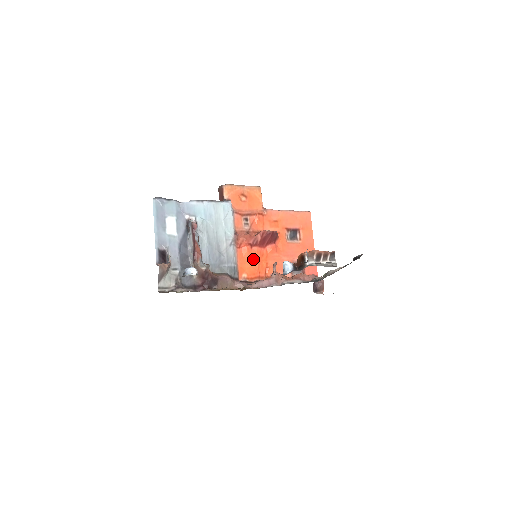
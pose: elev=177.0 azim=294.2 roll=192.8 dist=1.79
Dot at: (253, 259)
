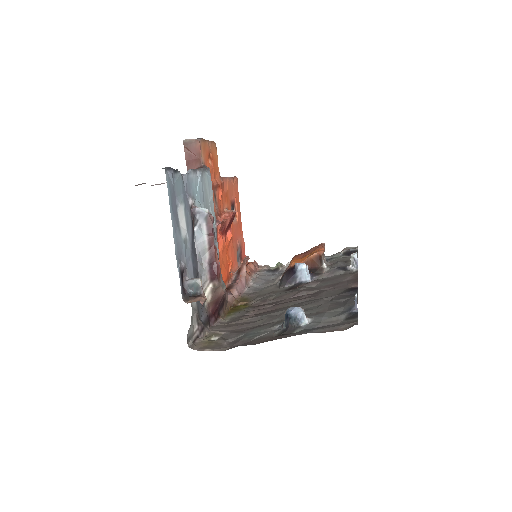
Dot at: (224, 254)
